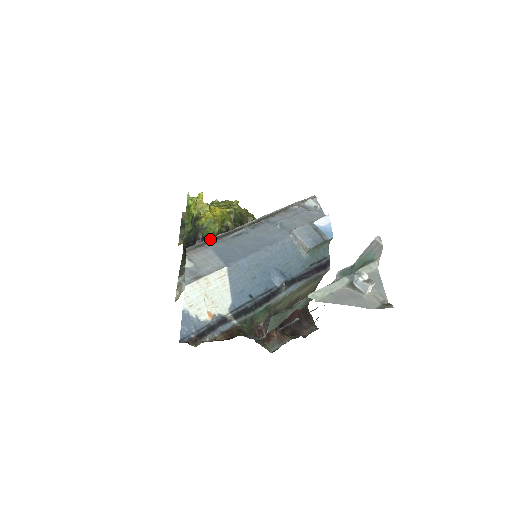
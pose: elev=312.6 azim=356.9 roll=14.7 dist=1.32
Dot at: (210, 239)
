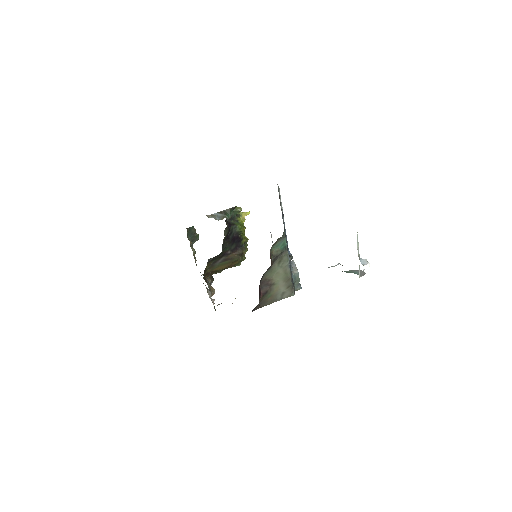
Dot at: occluded
